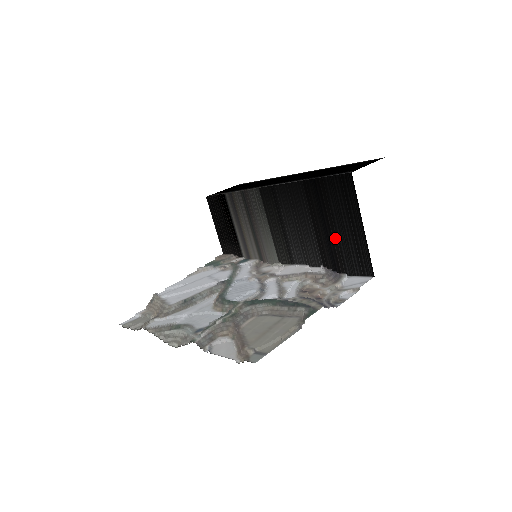
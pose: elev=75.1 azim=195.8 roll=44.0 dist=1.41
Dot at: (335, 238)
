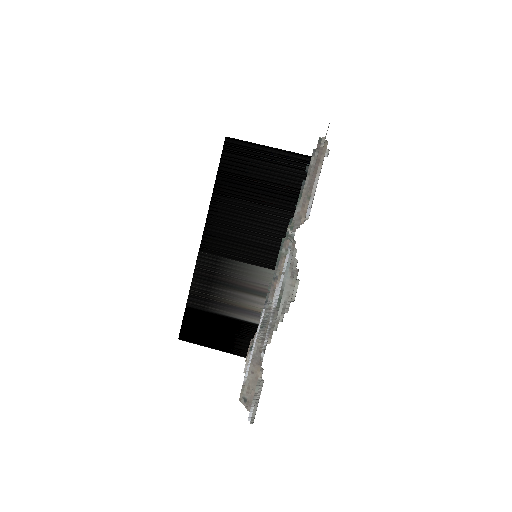
Dot at: (274, 183)
